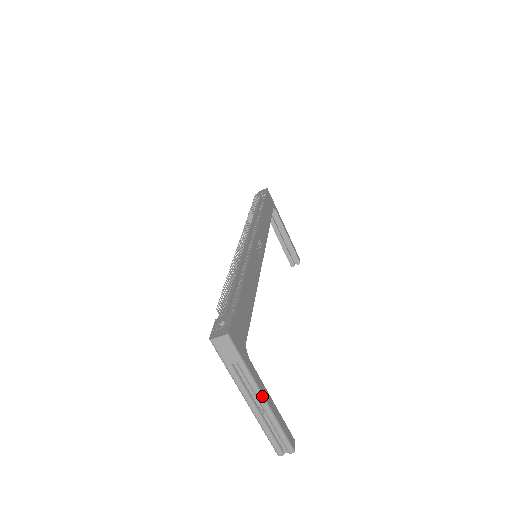
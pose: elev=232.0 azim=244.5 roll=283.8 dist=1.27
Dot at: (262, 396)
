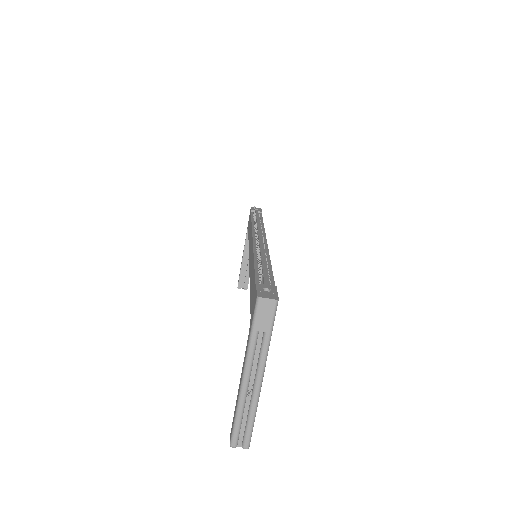
Dot at: (262, 377)
